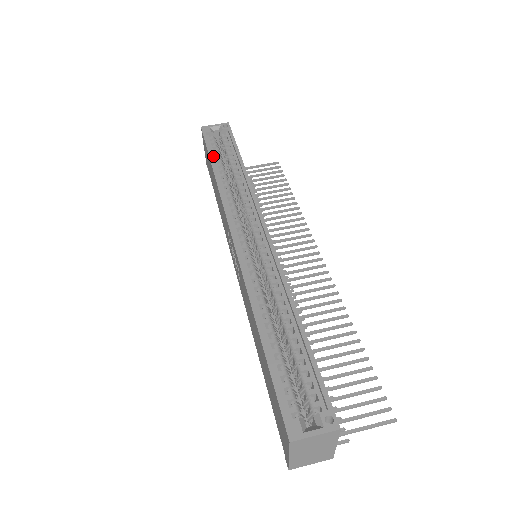
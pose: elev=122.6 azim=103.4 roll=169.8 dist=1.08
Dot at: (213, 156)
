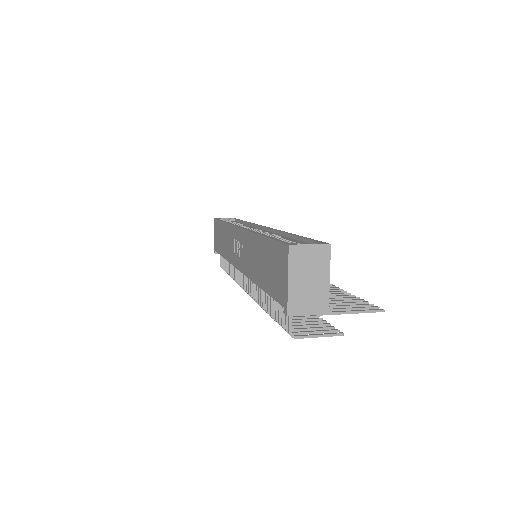
Dot at: occluded
